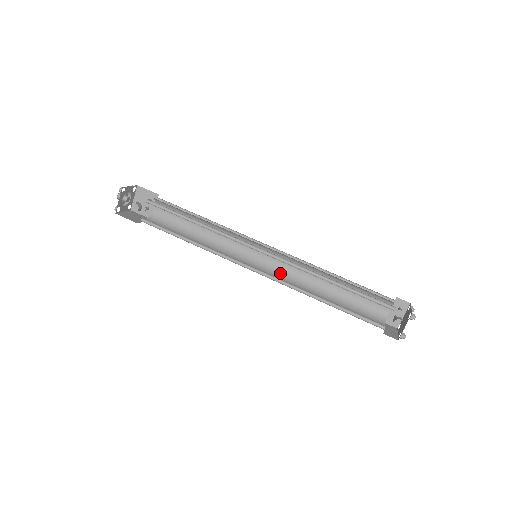
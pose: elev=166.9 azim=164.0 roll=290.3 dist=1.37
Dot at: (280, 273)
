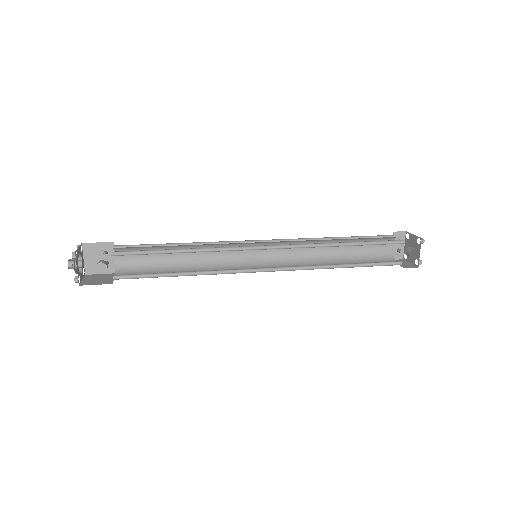
Dot at: (283, 261)
